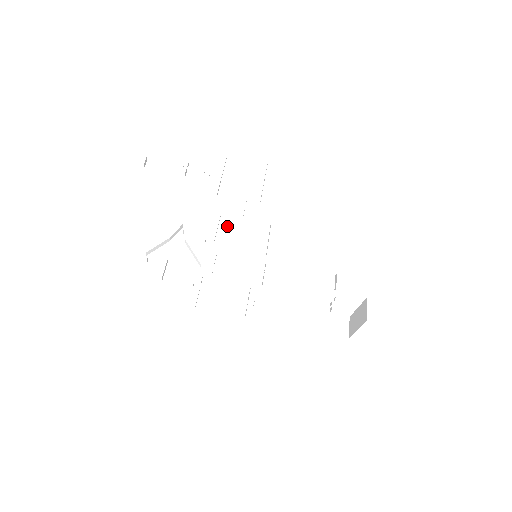
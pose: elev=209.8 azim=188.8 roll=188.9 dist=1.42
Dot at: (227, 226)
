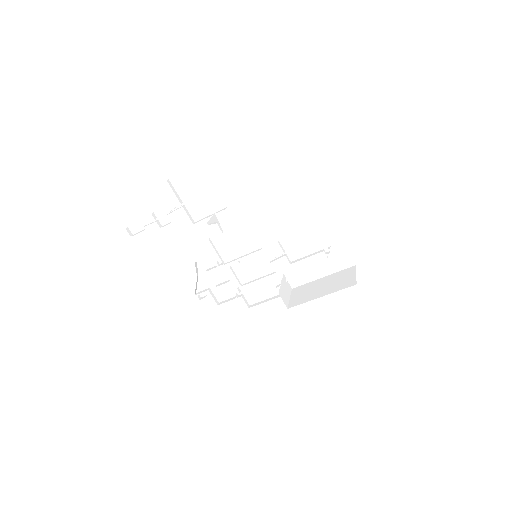
Dot at: (220, 244)
